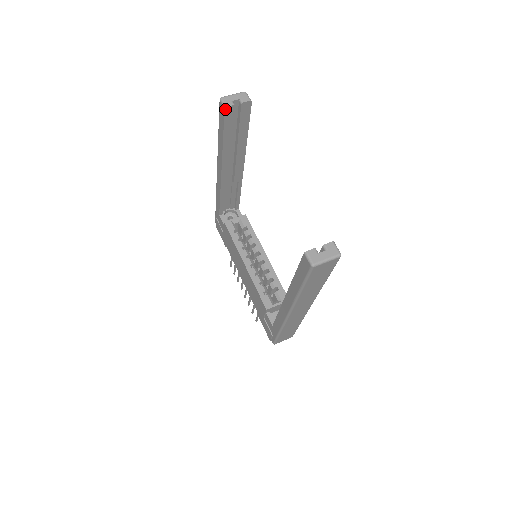
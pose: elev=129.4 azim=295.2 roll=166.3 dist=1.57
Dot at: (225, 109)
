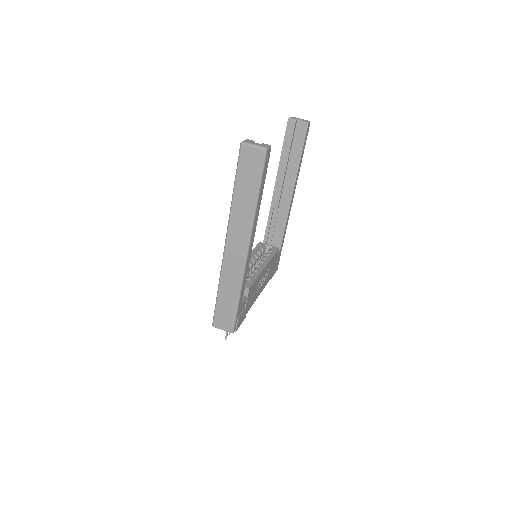
Dot at: (288, 120)
